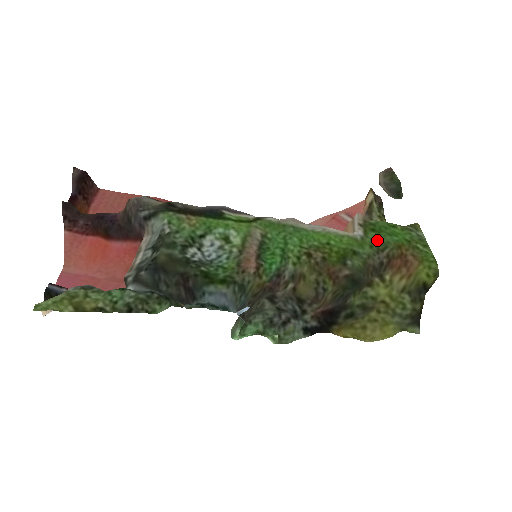
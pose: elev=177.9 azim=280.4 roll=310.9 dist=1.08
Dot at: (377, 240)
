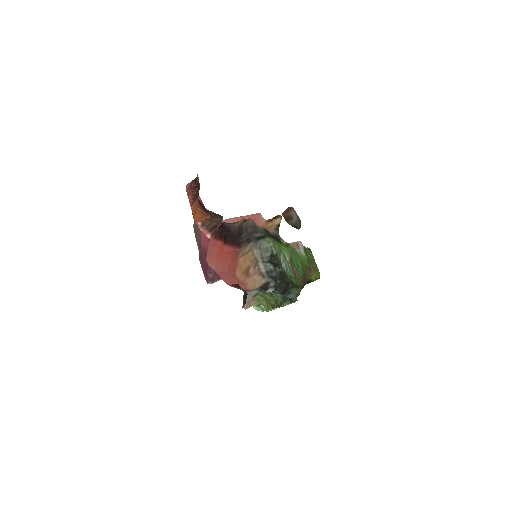
Dot at: (309, 259)
